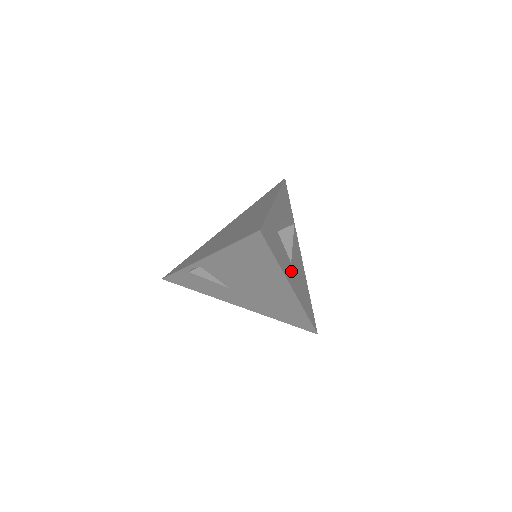
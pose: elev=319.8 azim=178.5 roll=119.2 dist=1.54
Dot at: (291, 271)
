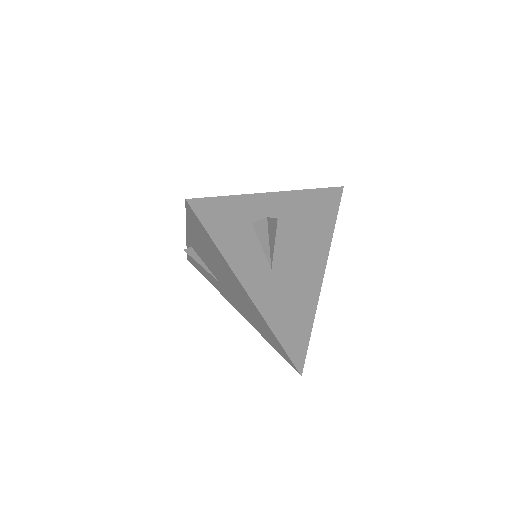
Dot at: (263, 277)
